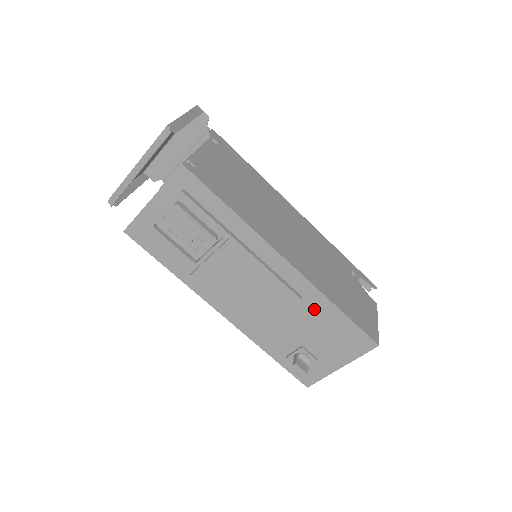
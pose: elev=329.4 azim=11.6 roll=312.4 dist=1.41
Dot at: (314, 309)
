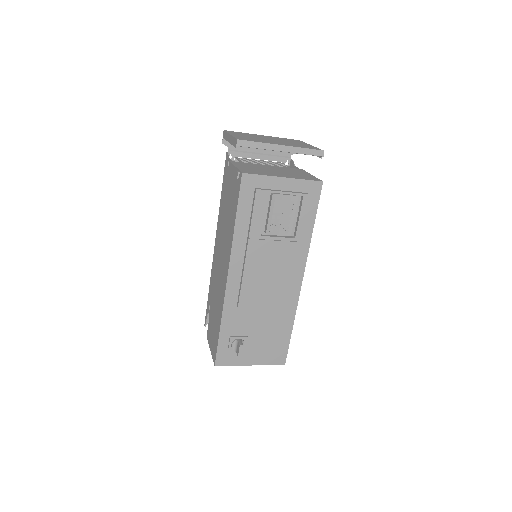
Dot at: (281, 318)
